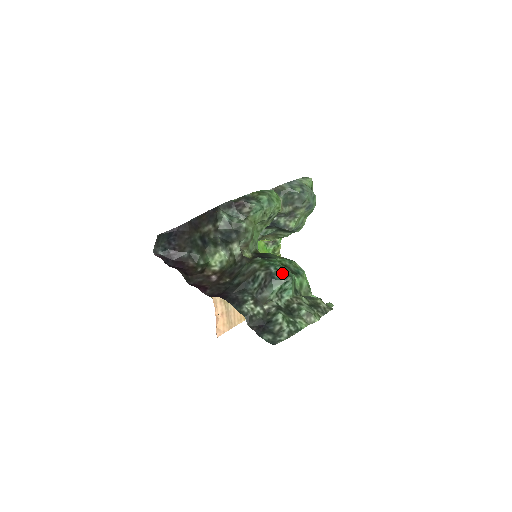
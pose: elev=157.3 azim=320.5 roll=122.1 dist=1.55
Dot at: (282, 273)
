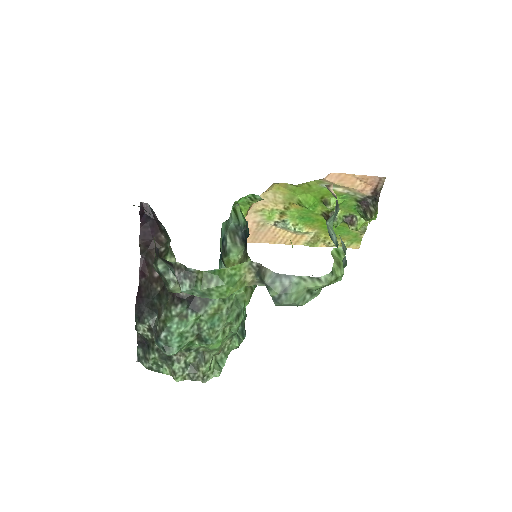
Dot at: (166, 345)
